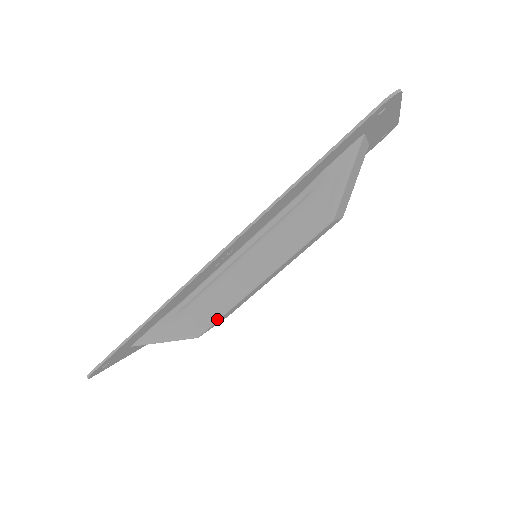
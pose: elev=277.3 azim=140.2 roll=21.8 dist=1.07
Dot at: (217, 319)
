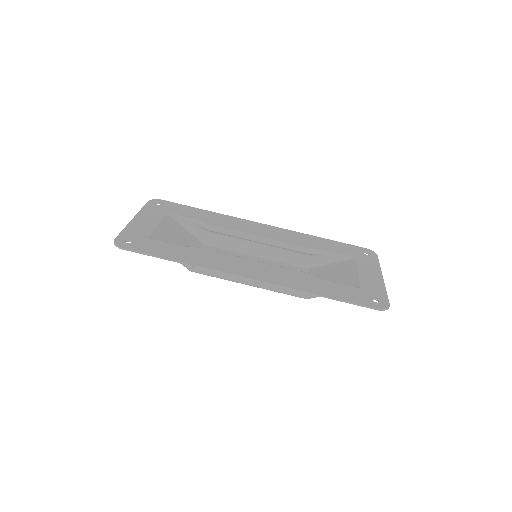
Dot at: (211, 276)
